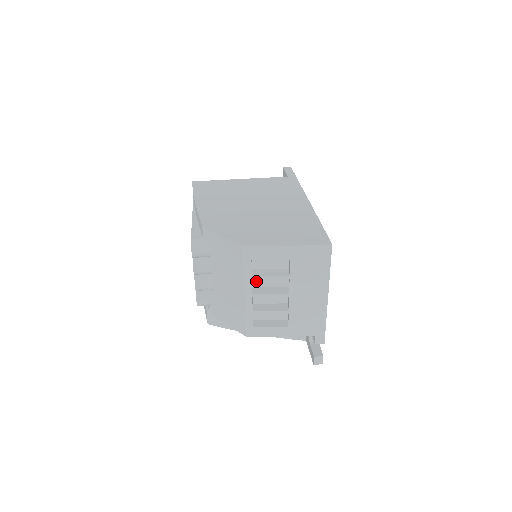
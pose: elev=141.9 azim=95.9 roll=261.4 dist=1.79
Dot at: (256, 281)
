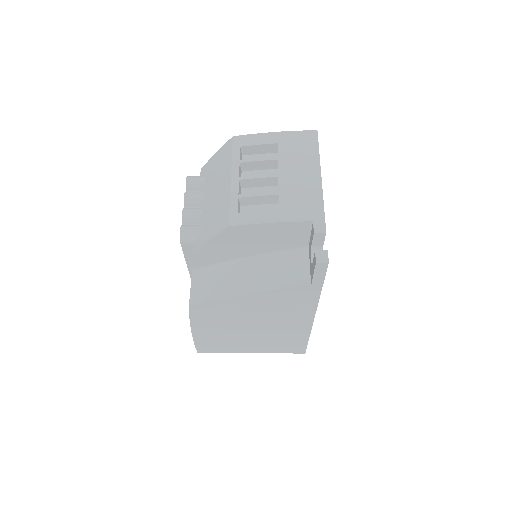
Dot at: occluded
